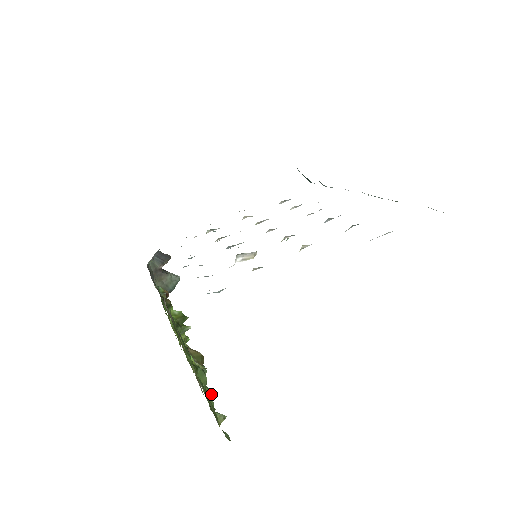
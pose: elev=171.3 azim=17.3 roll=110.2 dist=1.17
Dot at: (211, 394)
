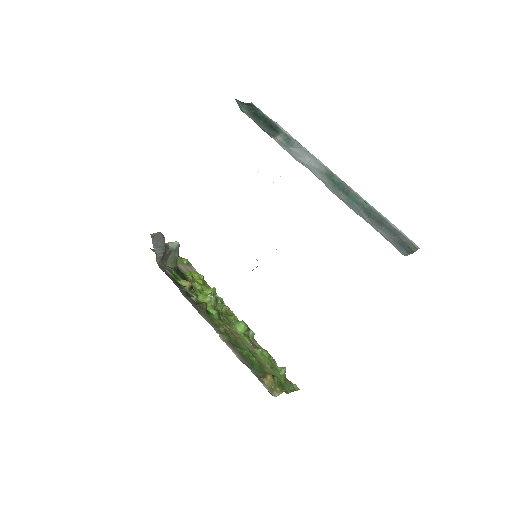
Dot at: (269, 356)
